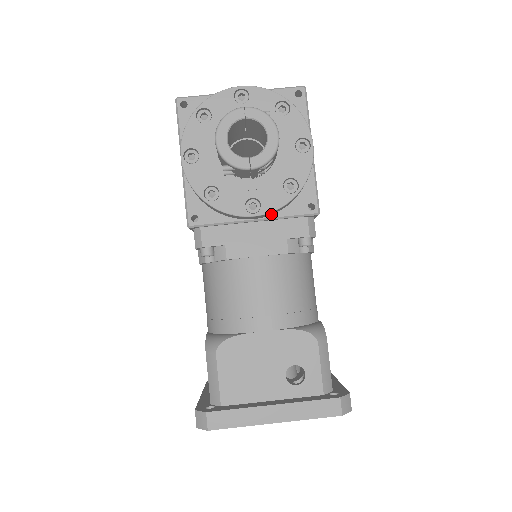
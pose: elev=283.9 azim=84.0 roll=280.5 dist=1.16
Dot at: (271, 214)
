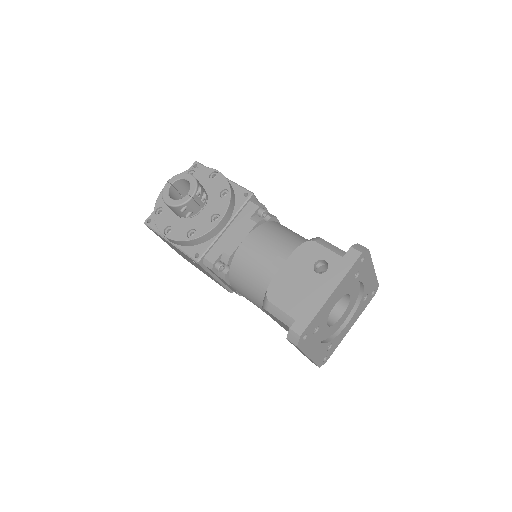
Dot at: (230, 216)
